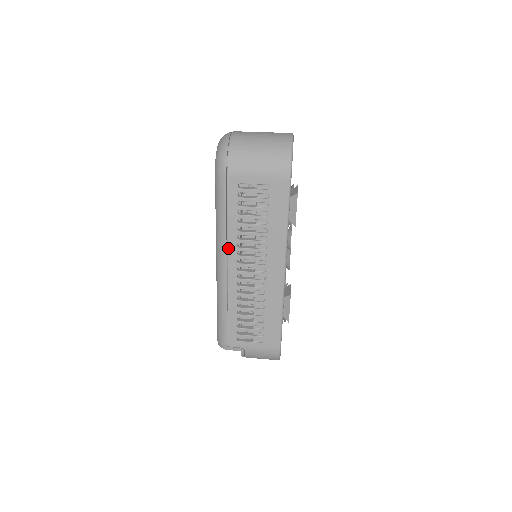
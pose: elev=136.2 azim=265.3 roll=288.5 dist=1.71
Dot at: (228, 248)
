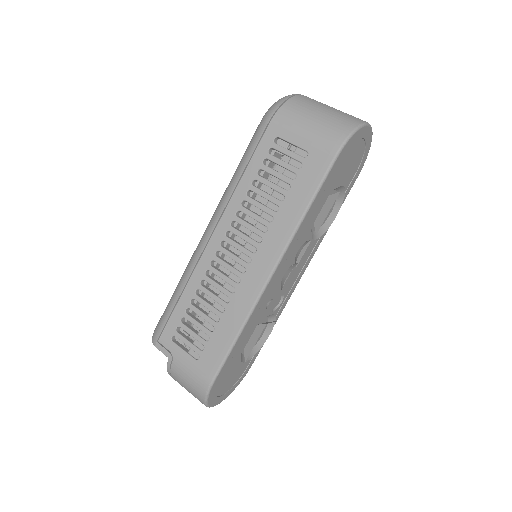
Dot at: (225, 211)
